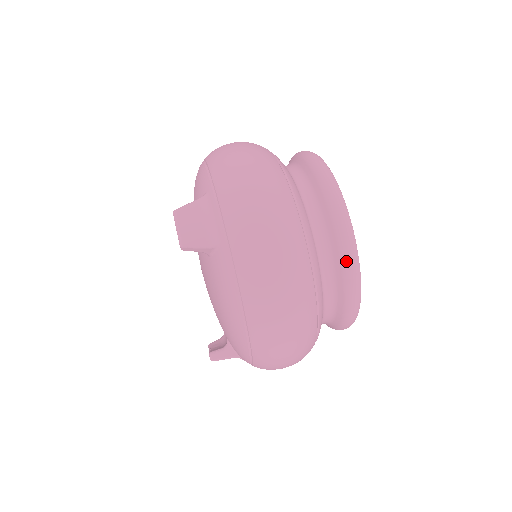
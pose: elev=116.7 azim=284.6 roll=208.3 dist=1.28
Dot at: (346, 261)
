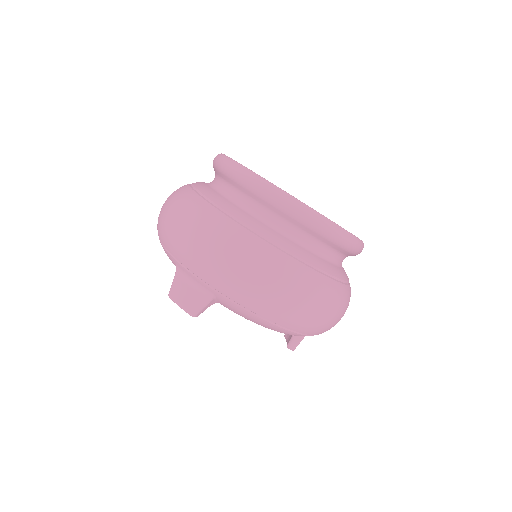
Dot at: (307, 222)
